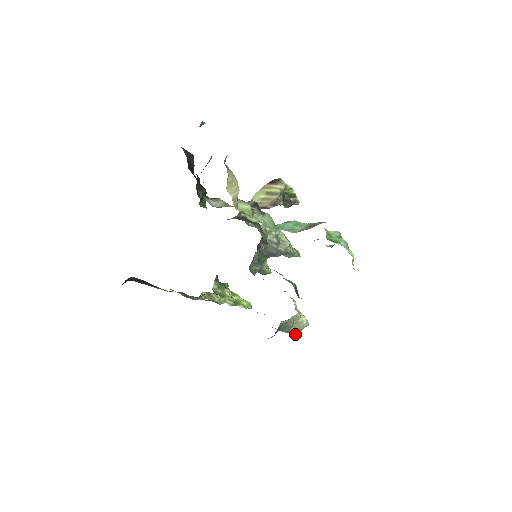
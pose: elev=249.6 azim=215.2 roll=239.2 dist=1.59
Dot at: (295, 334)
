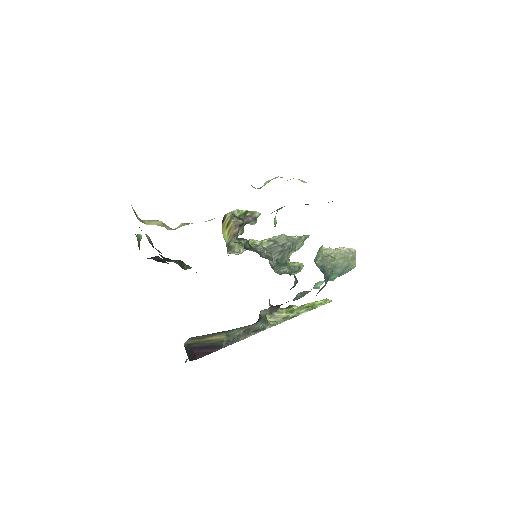
Dot at: (353, 264)
